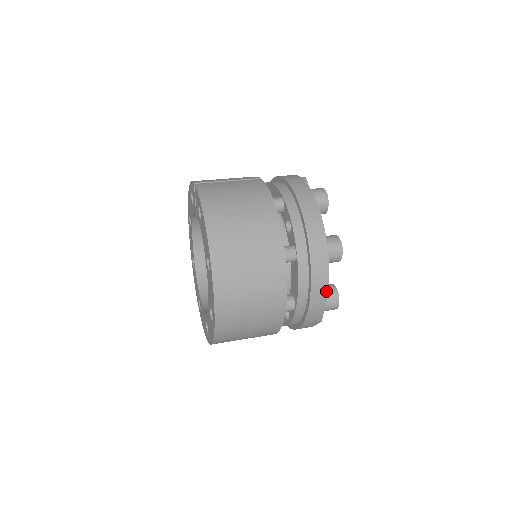
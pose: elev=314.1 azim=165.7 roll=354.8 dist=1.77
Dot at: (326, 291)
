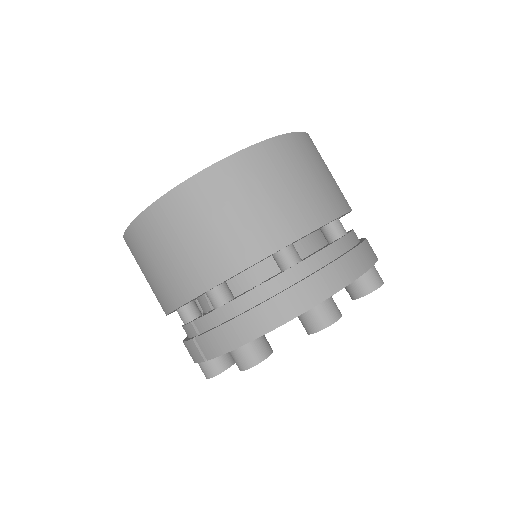
Dot at: (347, 281)
